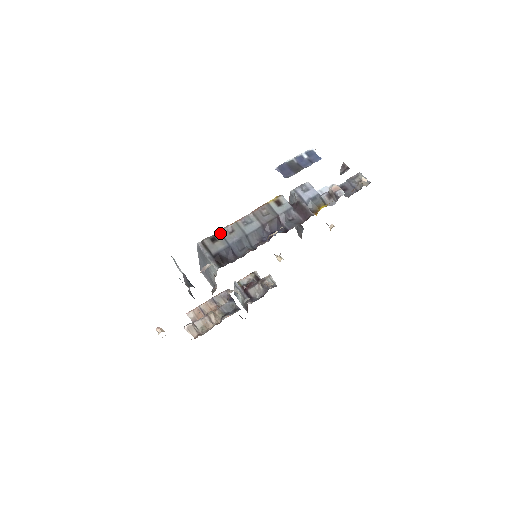
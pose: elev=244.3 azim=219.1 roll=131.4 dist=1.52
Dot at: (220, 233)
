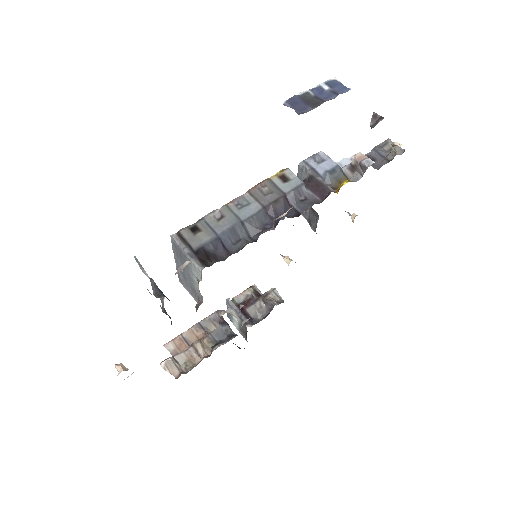
Dot at: (204, 220)
